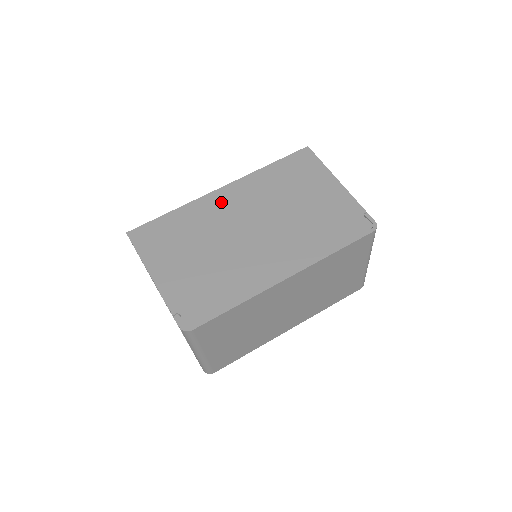
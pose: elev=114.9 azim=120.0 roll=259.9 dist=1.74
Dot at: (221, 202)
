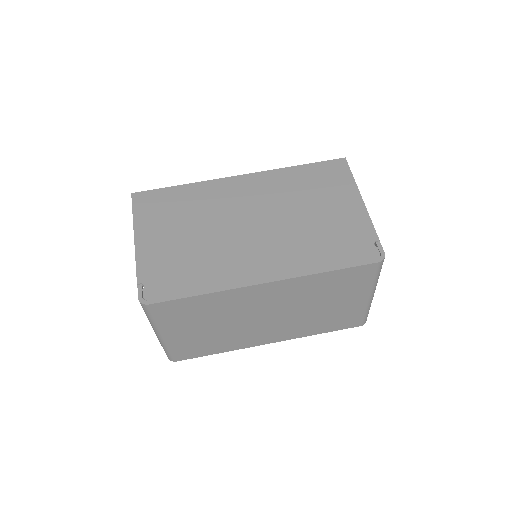
Dot at: (233, 189)
